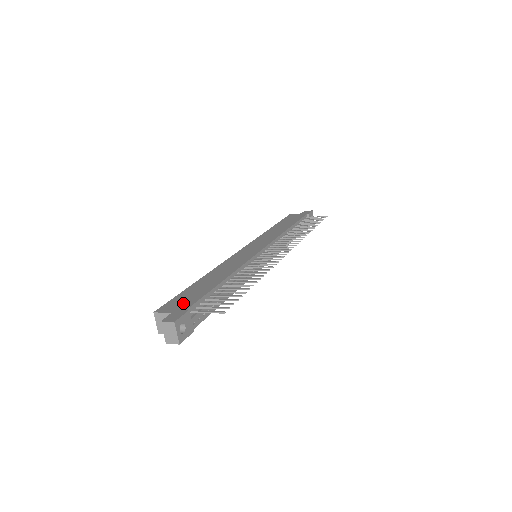
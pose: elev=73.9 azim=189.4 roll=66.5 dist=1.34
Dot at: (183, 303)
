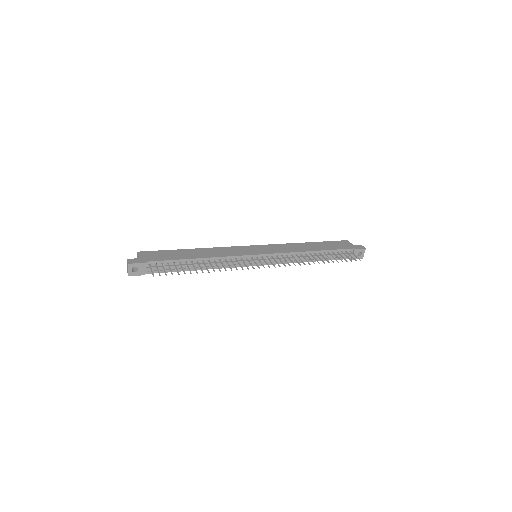
Dot at: (153, 257)
